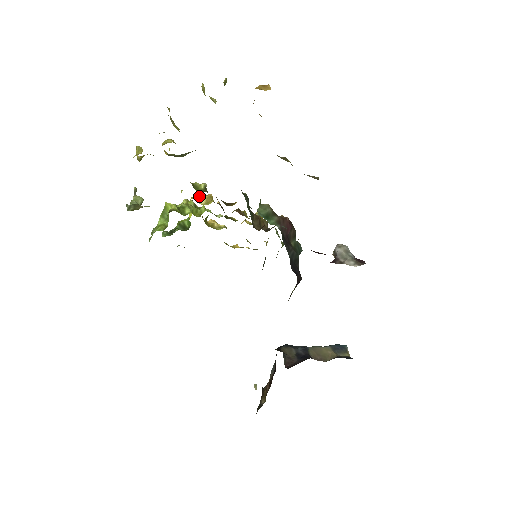
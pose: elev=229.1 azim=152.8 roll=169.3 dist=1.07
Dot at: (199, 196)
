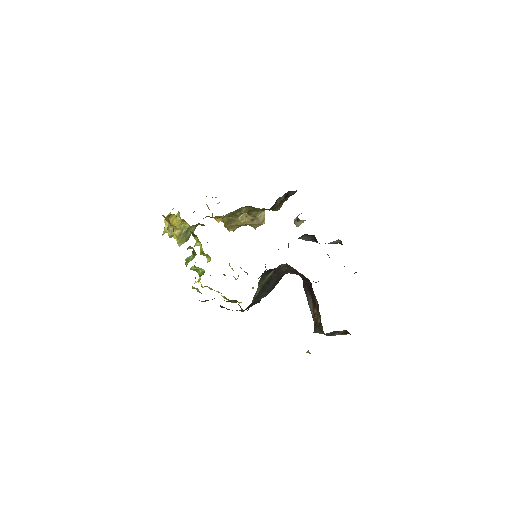
Dot at: occluded
